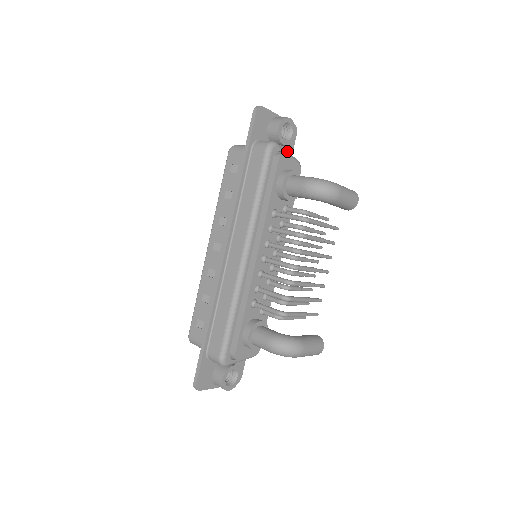
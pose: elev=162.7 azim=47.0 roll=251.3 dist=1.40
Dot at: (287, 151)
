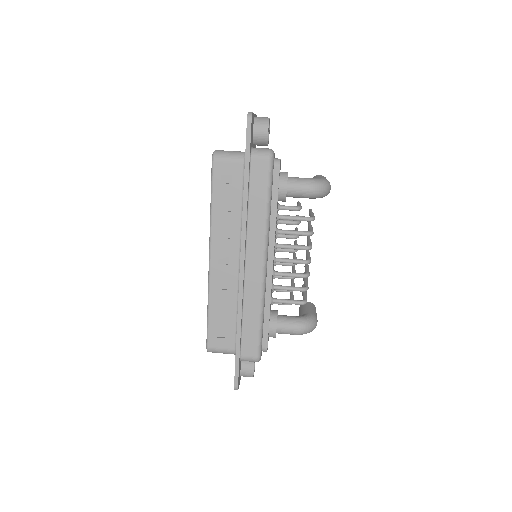
Dot at: (255, 145)
